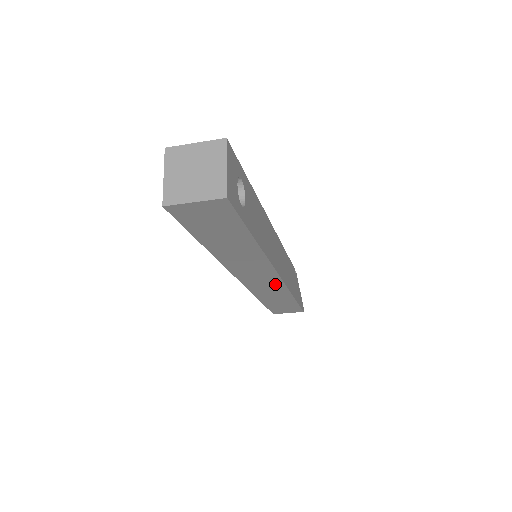
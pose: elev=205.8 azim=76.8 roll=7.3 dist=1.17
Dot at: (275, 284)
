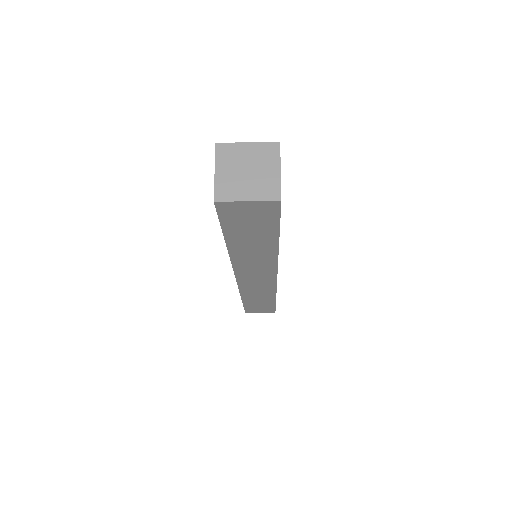
Dot at: (267, 285)
